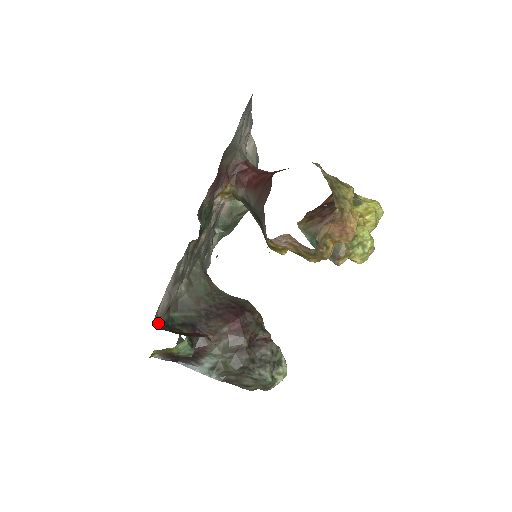
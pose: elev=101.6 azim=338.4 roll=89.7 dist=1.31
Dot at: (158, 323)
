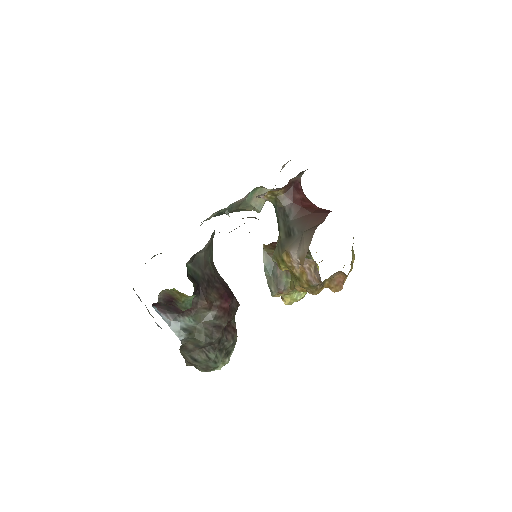
Dot at: occluded
